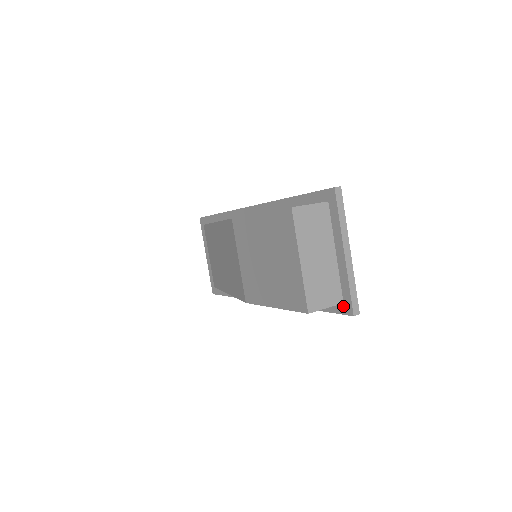
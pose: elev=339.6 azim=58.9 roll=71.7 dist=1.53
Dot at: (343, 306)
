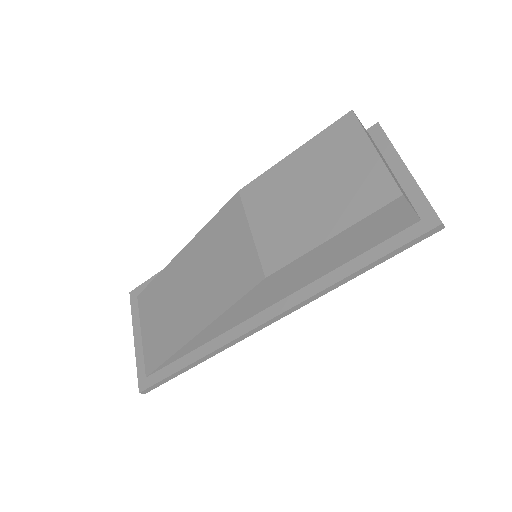
Dot at: (421, 223)
